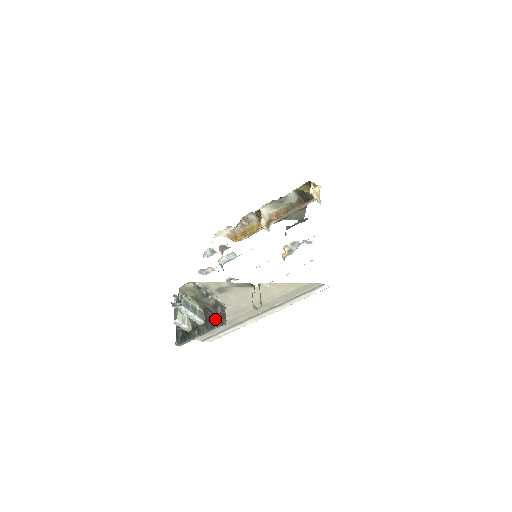
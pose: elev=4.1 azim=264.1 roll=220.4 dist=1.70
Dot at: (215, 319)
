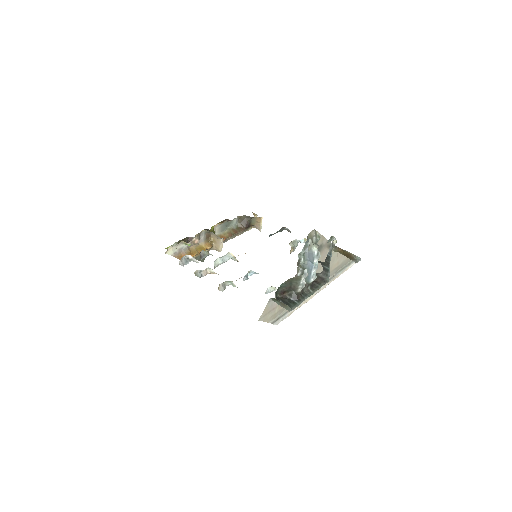
Dot at: occluded
